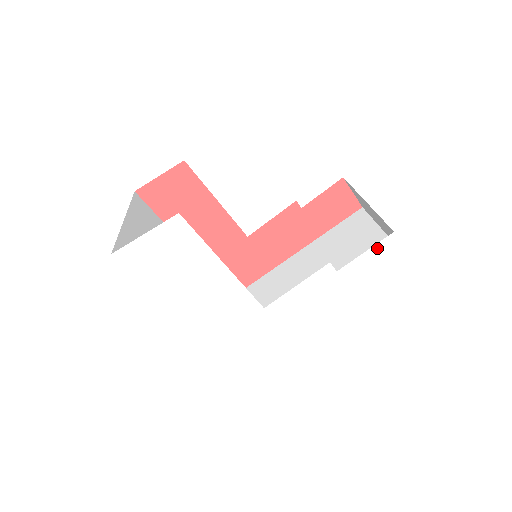
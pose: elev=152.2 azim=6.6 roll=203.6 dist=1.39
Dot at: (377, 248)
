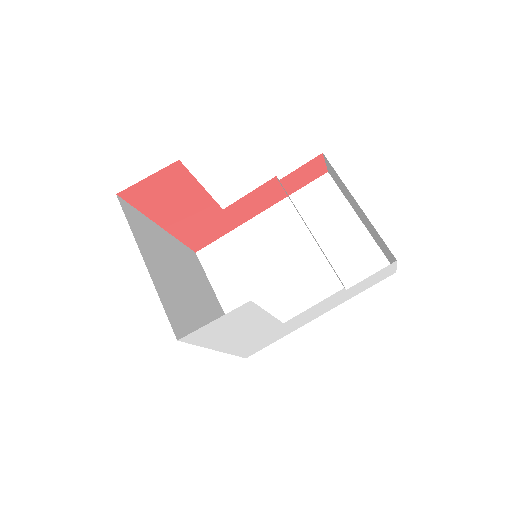
Dot at: (380, 271)
